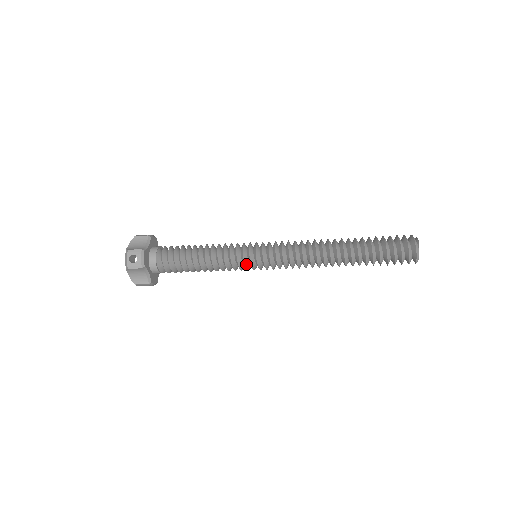
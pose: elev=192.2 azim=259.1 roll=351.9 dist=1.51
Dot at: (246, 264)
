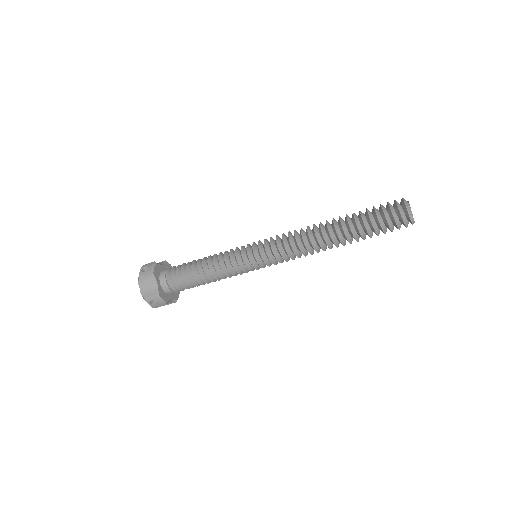
Dot at: (244, 259)
